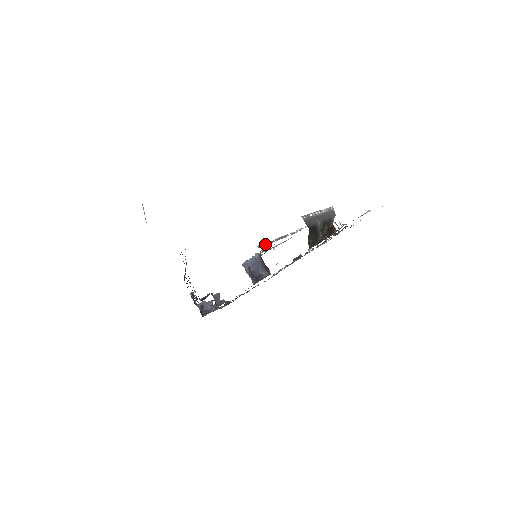
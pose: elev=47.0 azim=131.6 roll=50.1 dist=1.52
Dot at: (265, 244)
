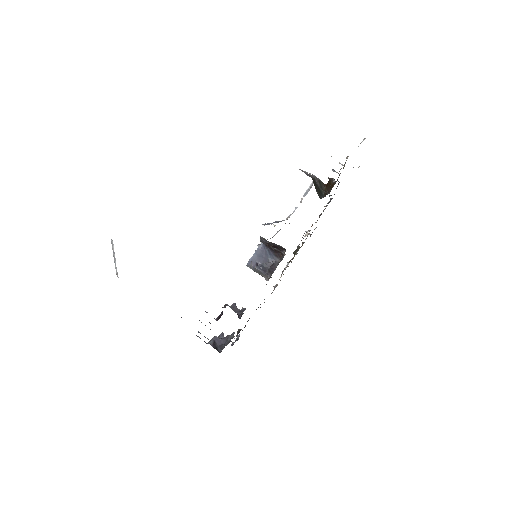
Dot at: (267, 224)
